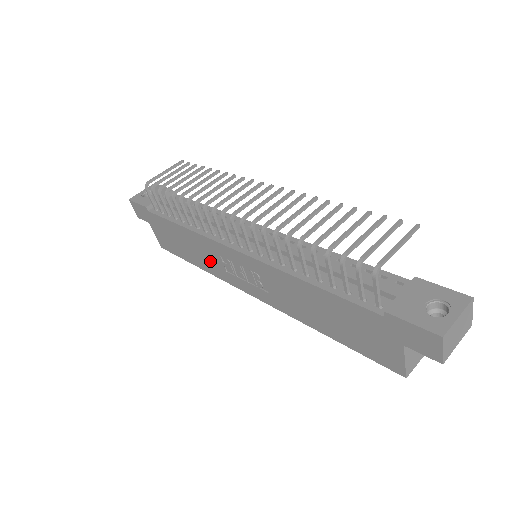
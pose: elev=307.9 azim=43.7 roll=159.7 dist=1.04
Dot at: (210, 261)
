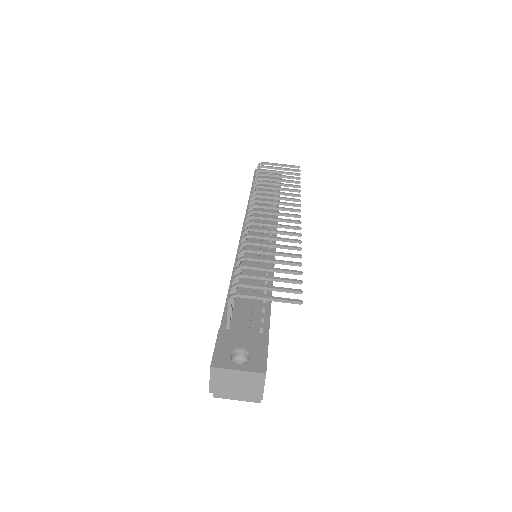
Dot at: occluded
